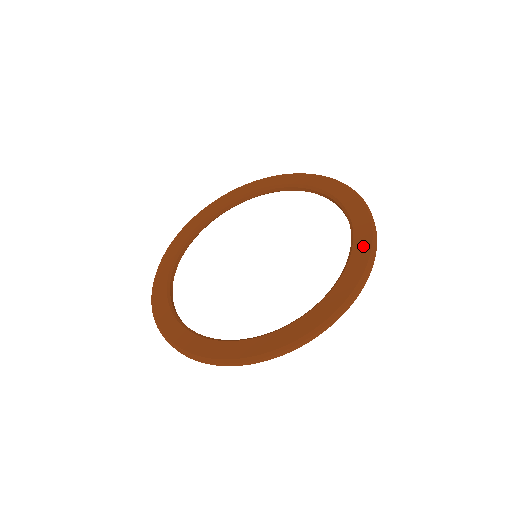
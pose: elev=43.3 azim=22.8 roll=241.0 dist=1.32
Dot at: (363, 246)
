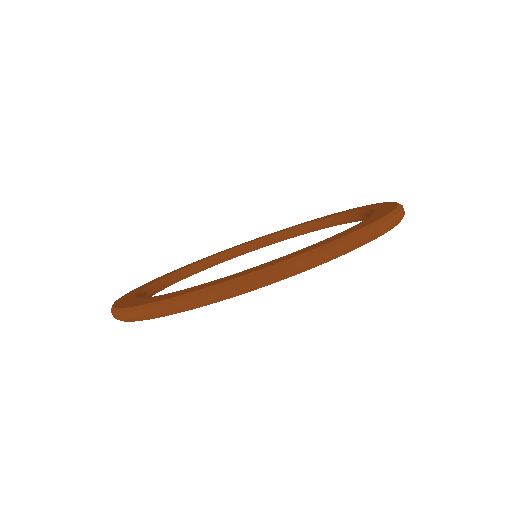
Dot at: (386, 205)
